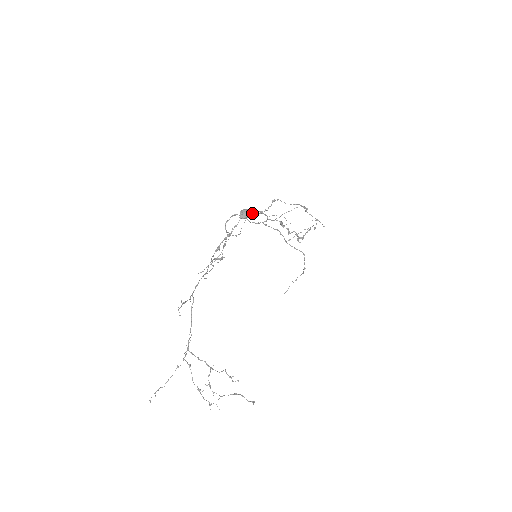
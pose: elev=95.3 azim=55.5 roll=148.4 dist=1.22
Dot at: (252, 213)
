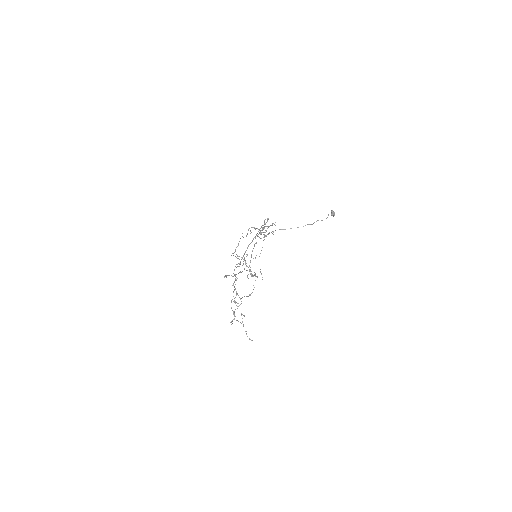
Dot at: occluded
